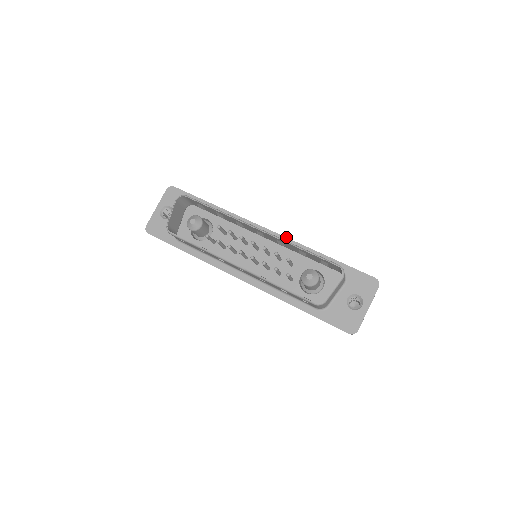
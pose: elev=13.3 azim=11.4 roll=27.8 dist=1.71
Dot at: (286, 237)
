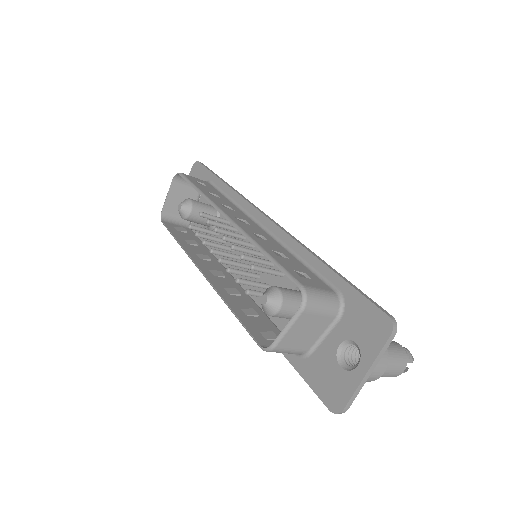
Dot at: (282, 229)
